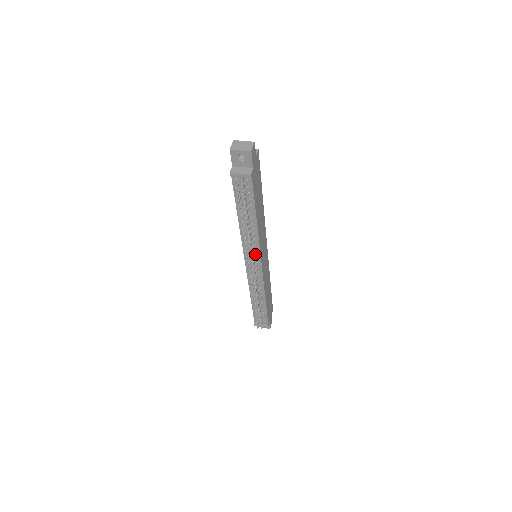
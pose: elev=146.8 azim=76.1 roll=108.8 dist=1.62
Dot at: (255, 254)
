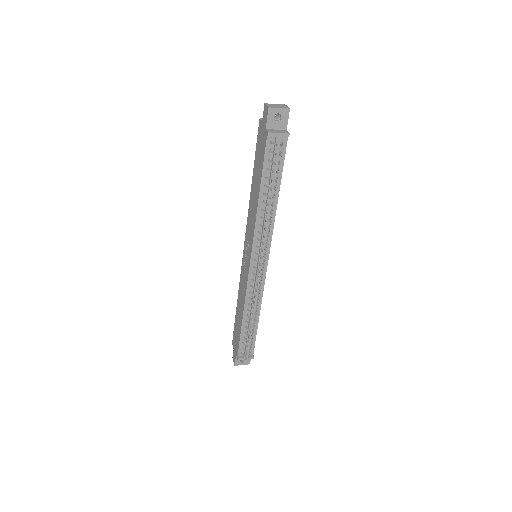
Dot at: (266, 245)
